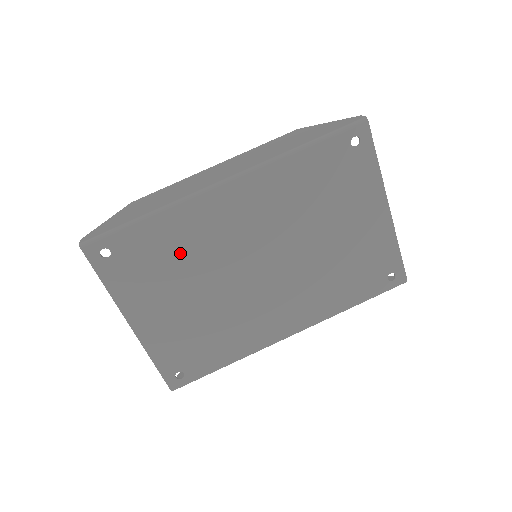
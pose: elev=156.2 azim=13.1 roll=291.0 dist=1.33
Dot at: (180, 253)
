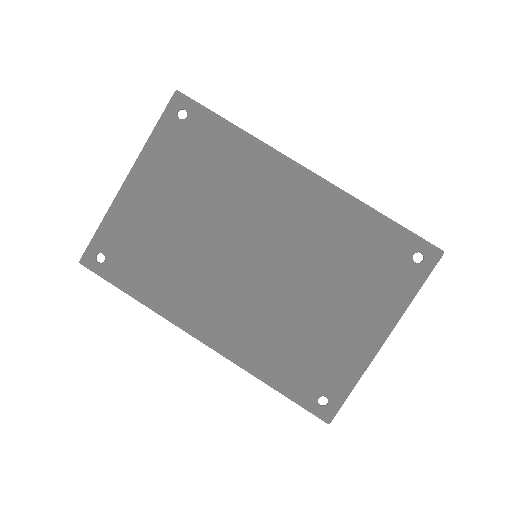
Dot at: (220, 175)
